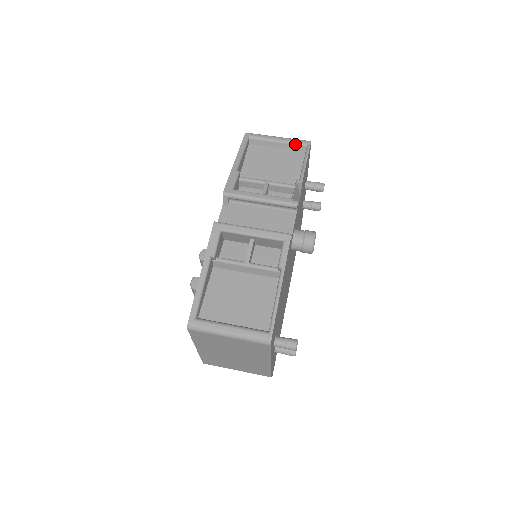
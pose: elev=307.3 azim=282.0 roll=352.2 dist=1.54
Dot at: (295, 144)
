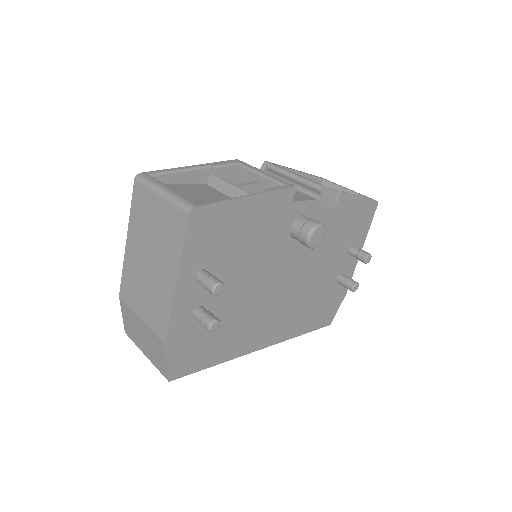
Dot at: occluded
